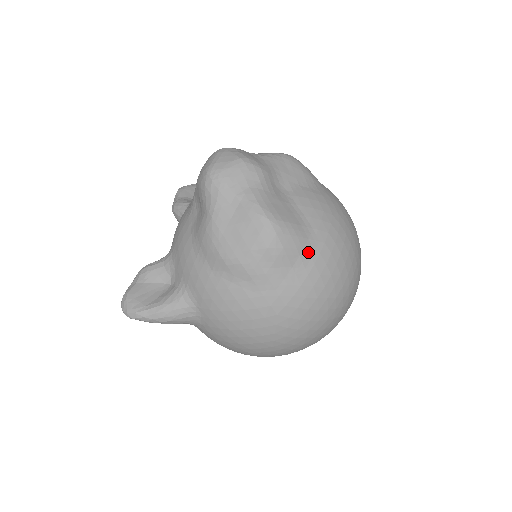
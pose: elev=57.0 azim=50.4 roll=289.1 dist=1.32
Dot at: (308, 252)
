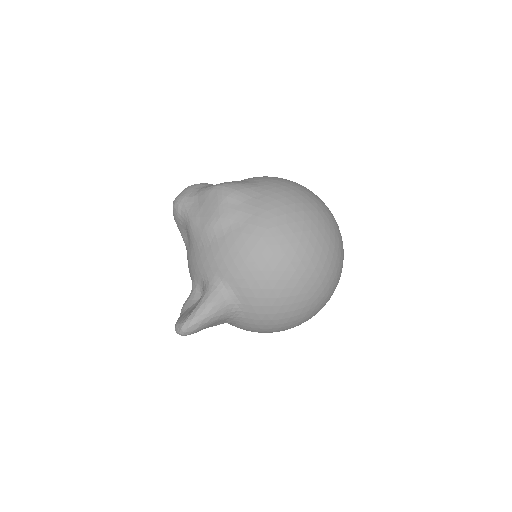
Dot at: (257, 187)
